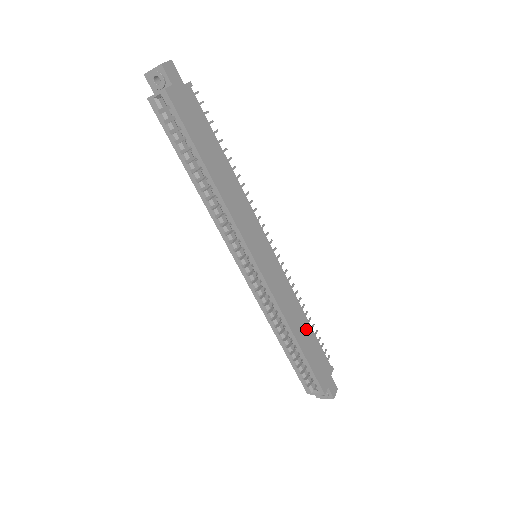
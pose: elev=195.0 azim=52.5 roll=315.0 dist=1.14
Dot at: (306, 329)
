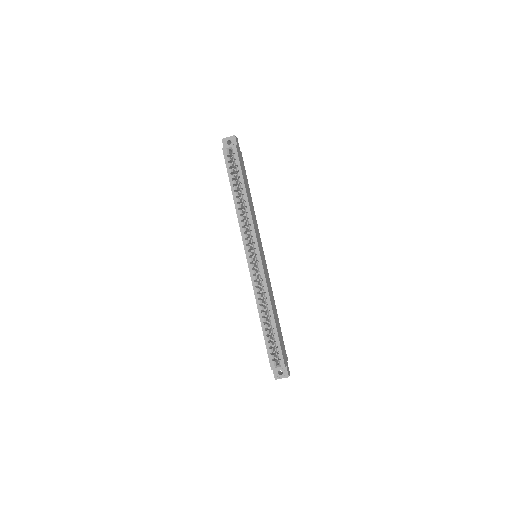
Dot at: (277, 317)
